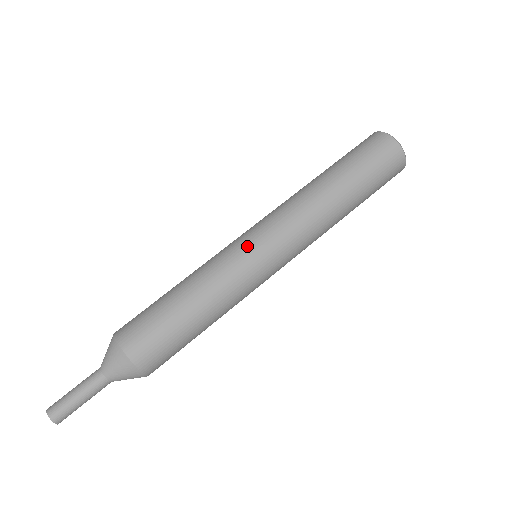
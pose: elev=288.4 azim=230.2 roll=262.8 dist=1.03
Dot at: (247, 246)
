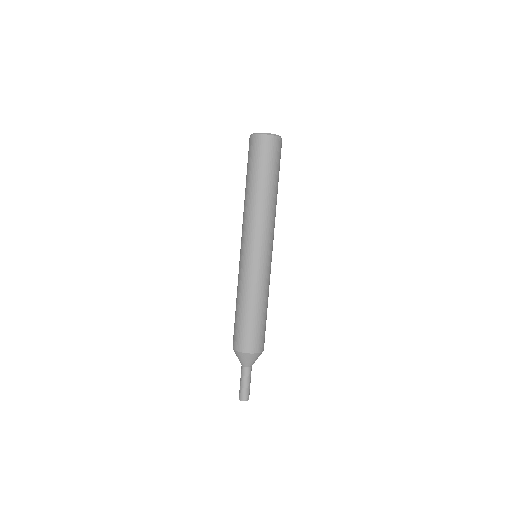
Dot at: (264, 261)
